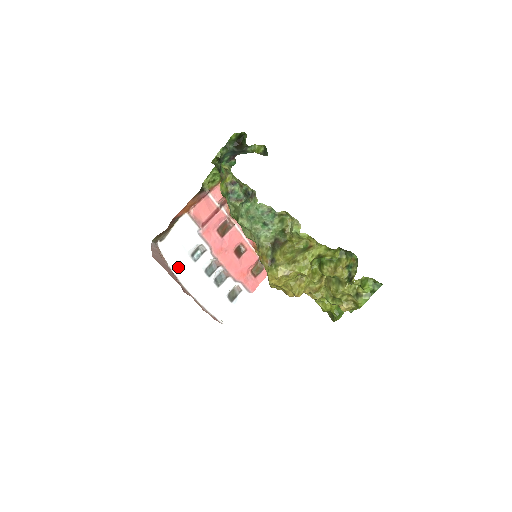
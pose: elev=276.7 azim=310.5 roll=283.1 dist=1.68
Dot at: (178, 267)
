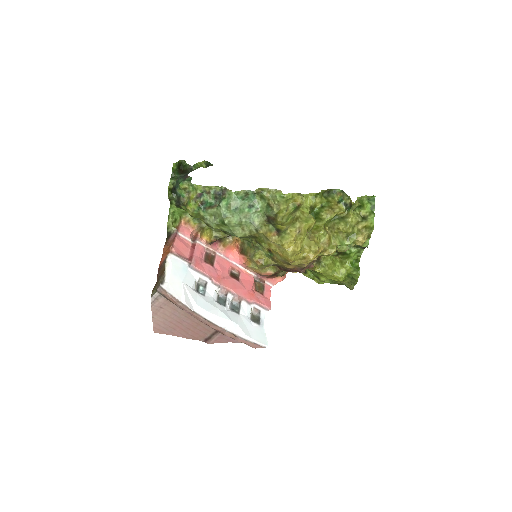
Dot at: (193, 304)
